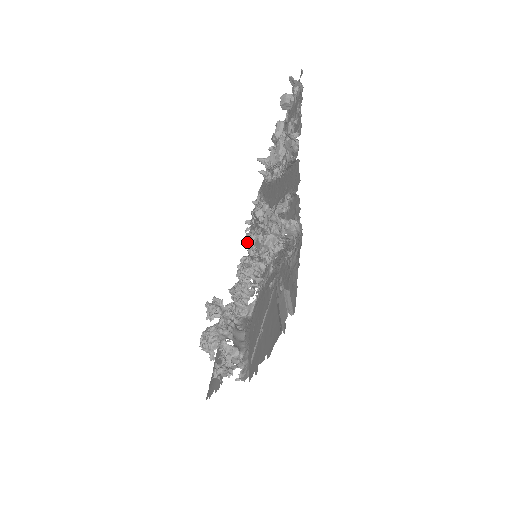
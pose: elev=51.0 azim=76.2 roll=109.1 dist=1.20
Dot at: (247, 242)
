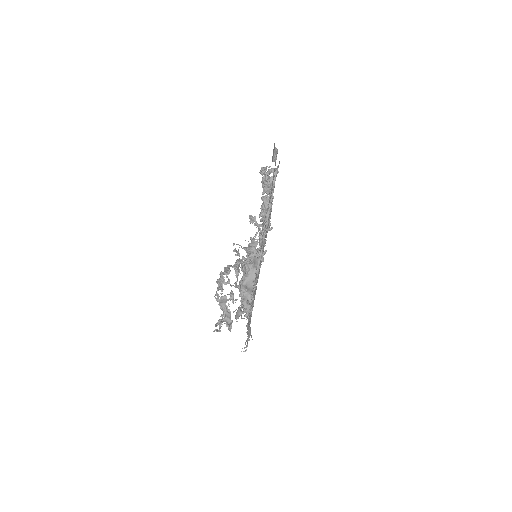
Dot at: (247, 301)
